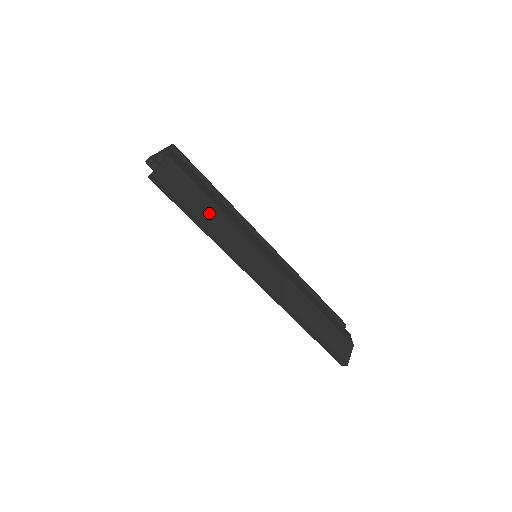
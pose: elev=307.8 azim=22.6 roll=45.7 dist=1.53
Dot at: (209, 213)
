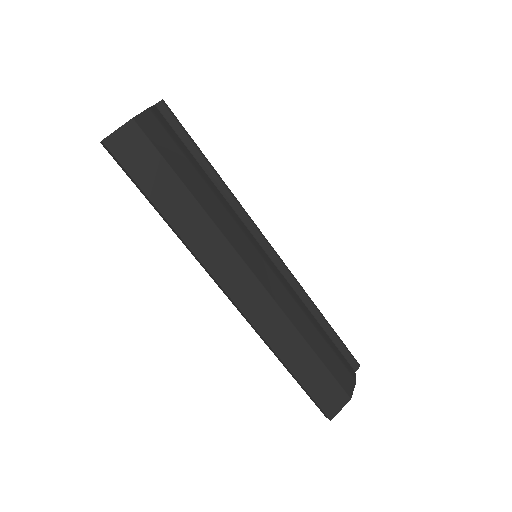
Dot at: (174, 201)
